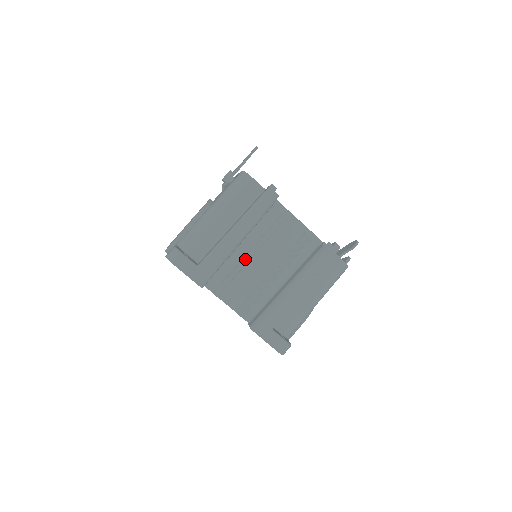
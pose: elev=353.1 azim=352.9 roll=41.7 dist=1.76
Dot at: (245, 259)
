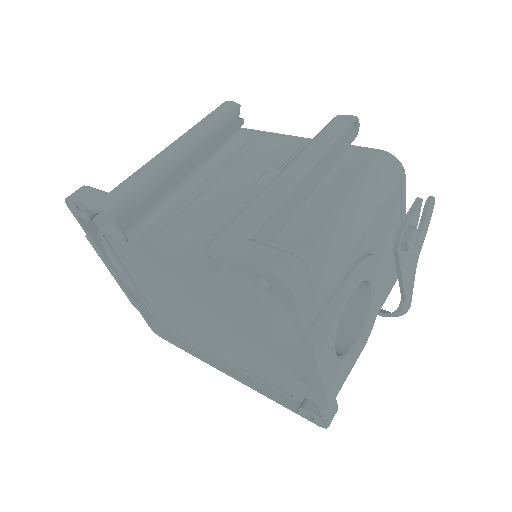
Dot at: (201, 189)
